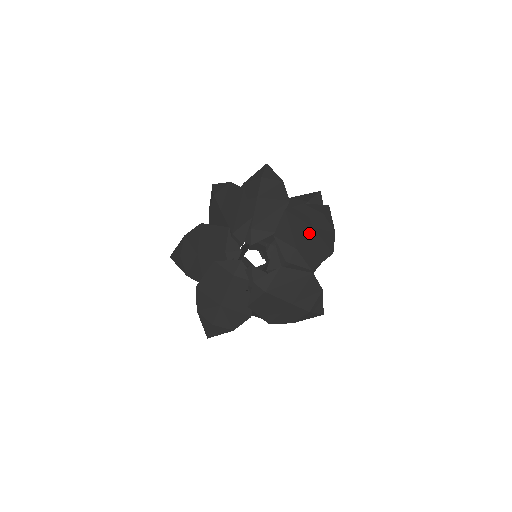
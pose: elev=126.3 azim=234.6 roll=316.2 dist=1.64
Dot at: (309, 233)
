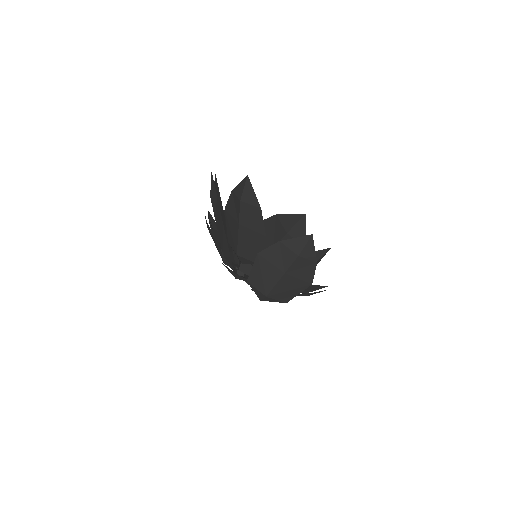
Dot at: (280, 279)
